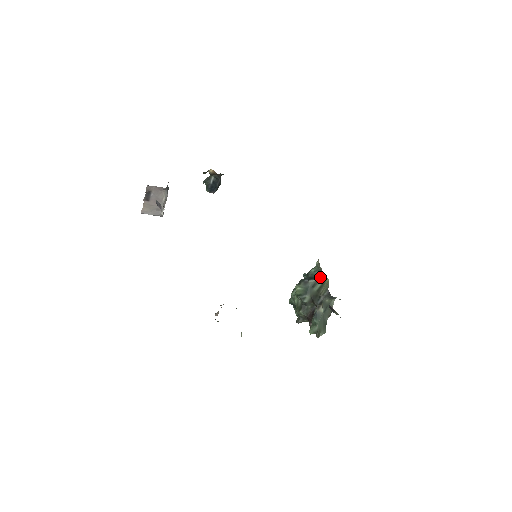
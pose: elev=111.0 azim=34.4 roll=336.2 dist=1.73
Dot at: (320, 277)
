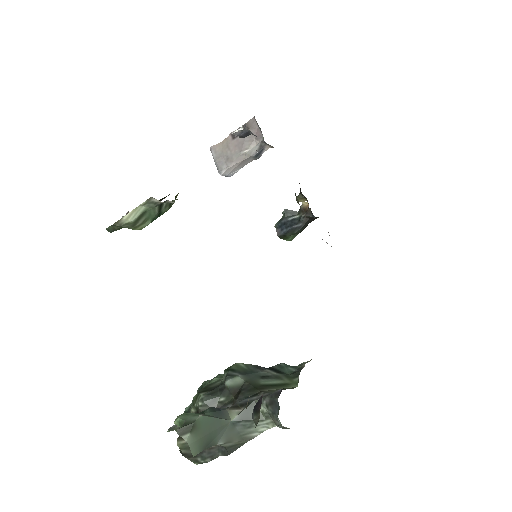
Dot at: (288, 375)
